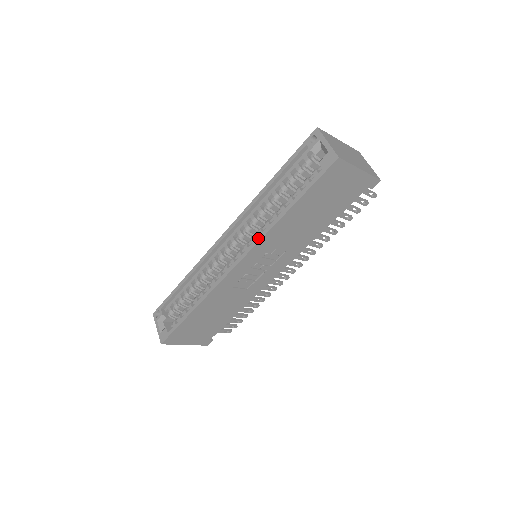
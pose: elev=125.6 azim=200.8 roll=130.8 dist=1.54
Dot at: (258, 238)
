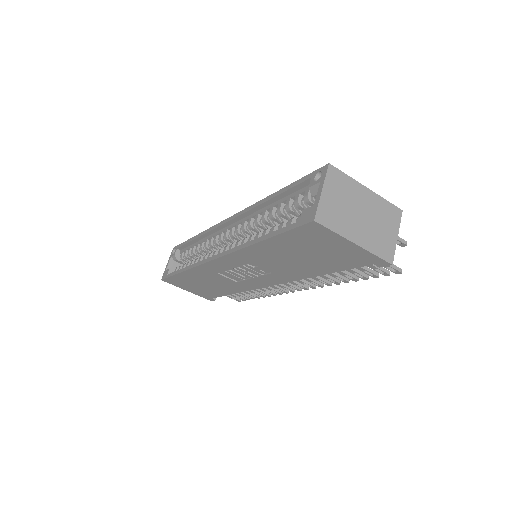
Dot at: (234, 248)
